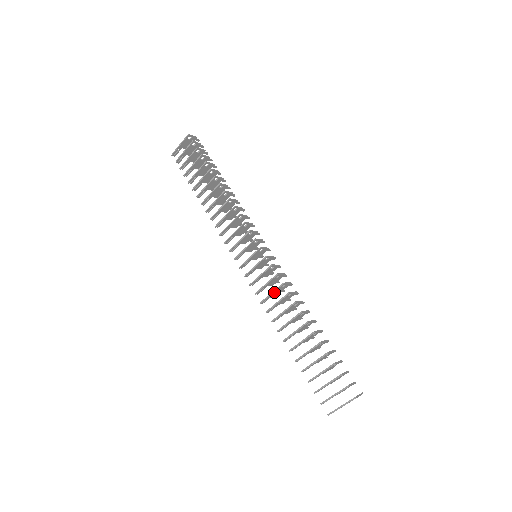
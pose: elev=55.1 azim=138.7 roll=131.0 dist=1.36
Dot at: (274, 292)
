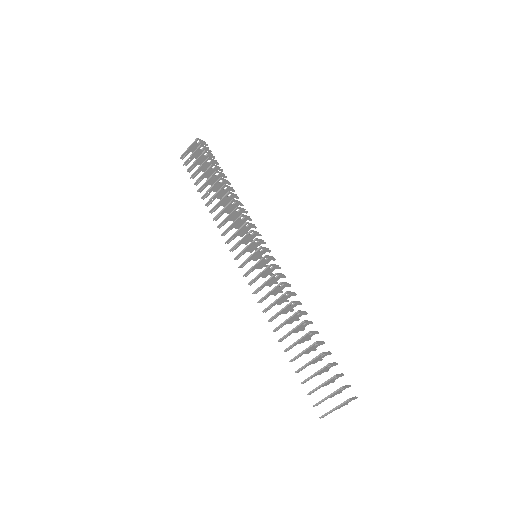
Dot at: (272, 291)
